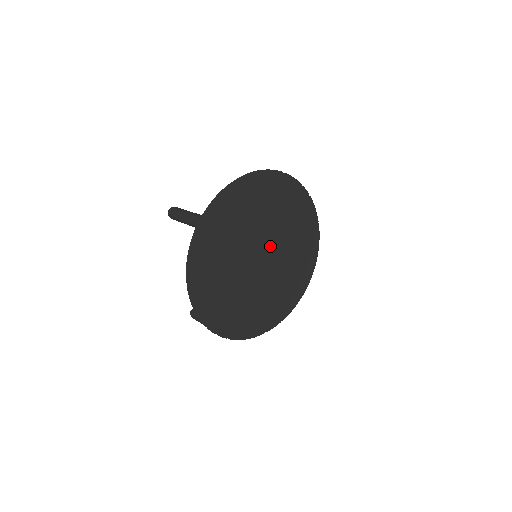
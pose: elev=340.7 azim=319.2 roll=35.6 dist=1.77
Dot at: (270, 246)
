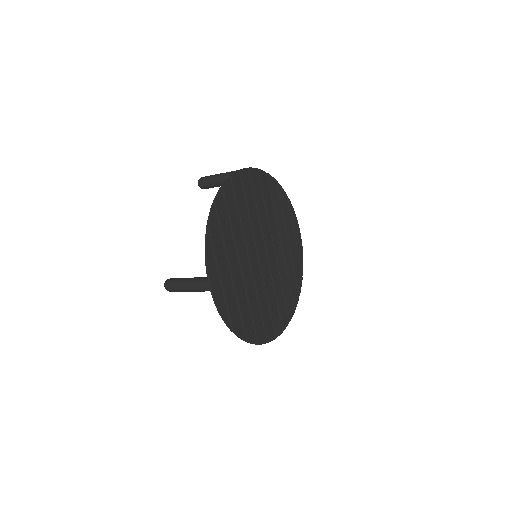
Dot at: (261, 240)
